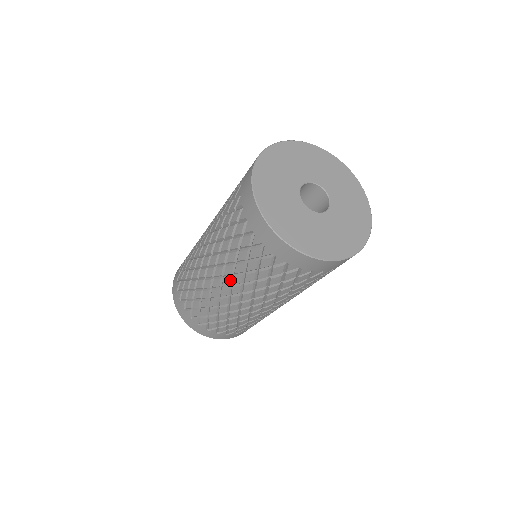
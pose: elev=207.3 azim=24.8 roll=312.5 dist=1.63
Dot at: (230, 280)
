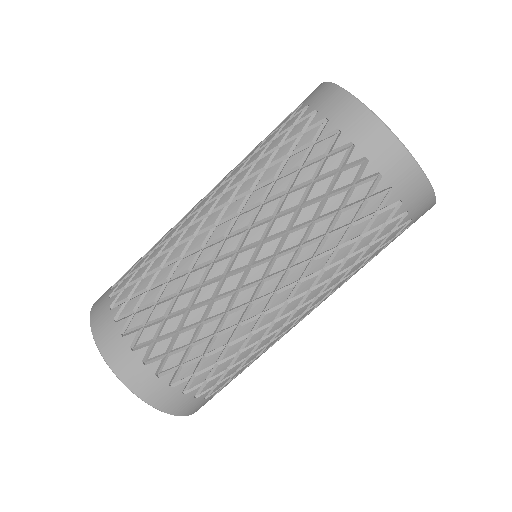
Dot at: (233, 192)
